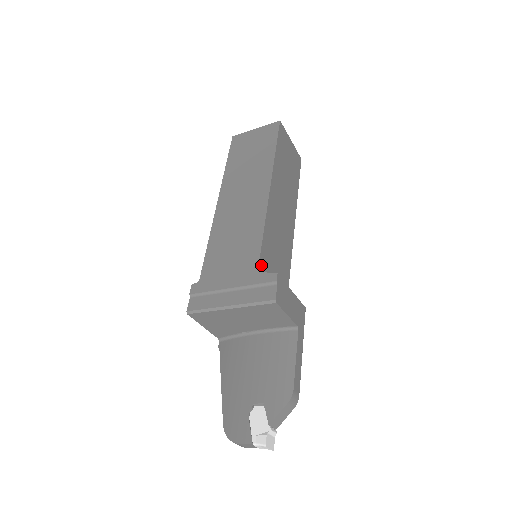
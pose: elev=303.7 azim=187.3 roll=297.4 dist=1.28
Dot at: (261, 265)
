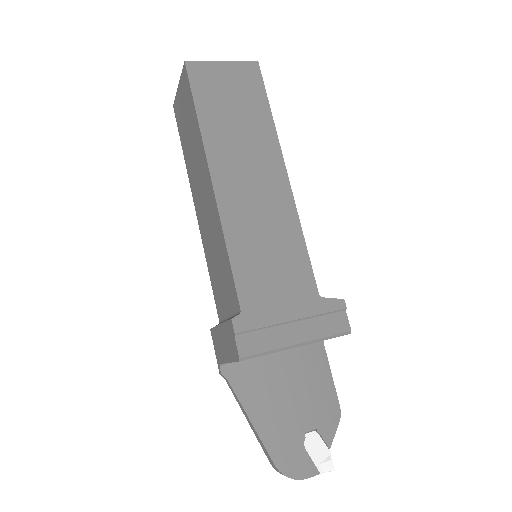
Dot at: (314, 286)
